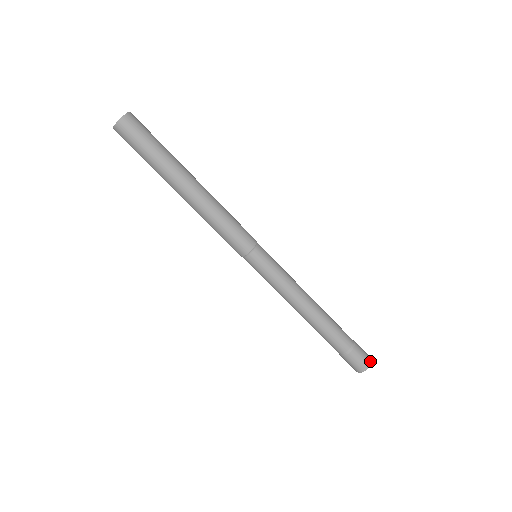
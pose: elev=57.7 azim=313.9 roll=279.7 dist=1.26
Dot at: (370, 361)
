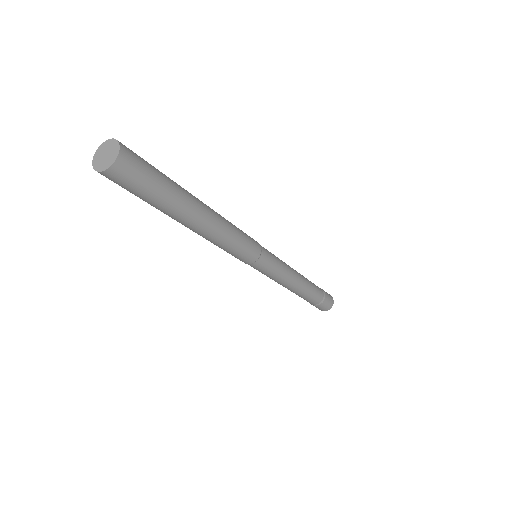
Dot at: occluded
